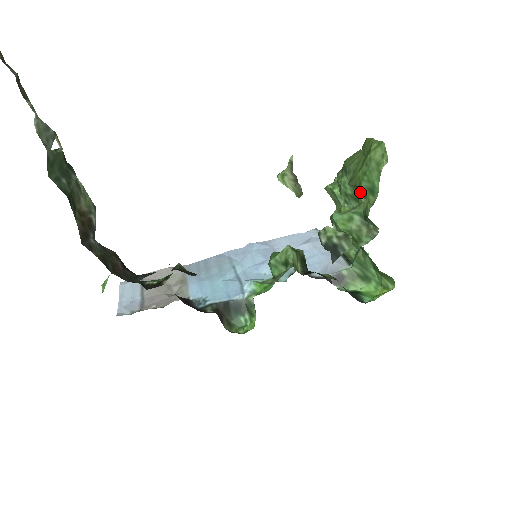
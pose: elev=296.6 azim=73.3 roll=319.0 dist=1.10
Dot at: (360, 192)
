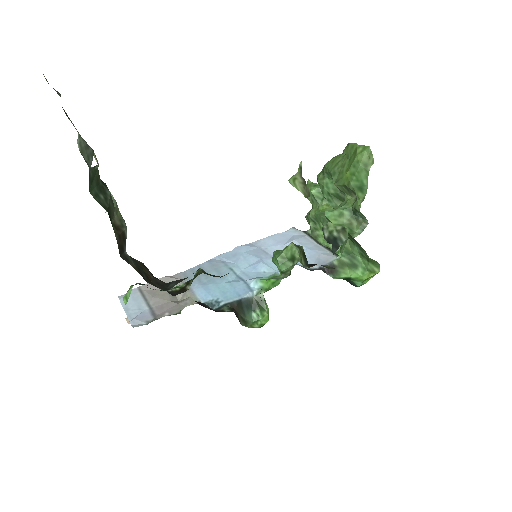
Dot at: (347, 191)
